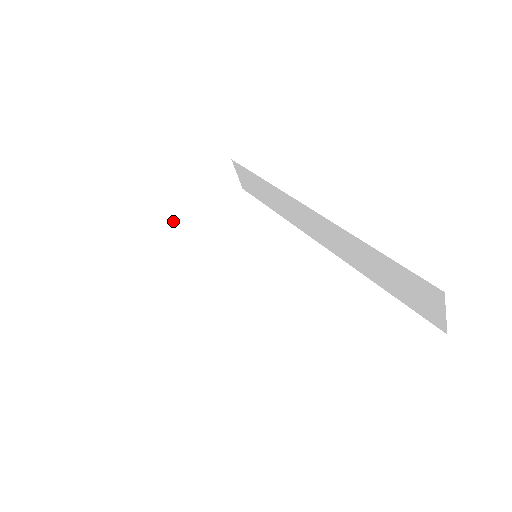
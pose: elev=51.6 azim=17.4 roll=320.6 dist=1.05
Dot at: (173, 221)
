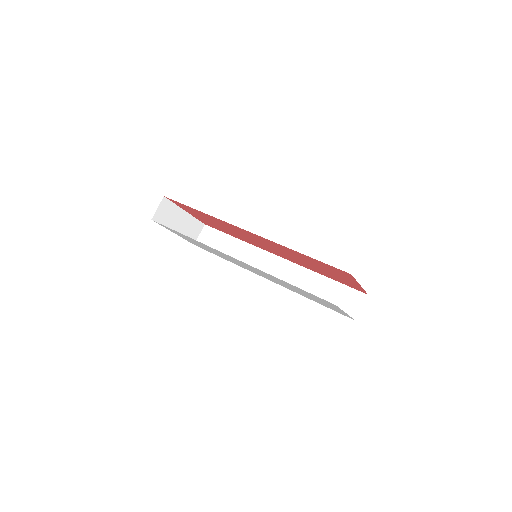
Dot at: (164, 222)
